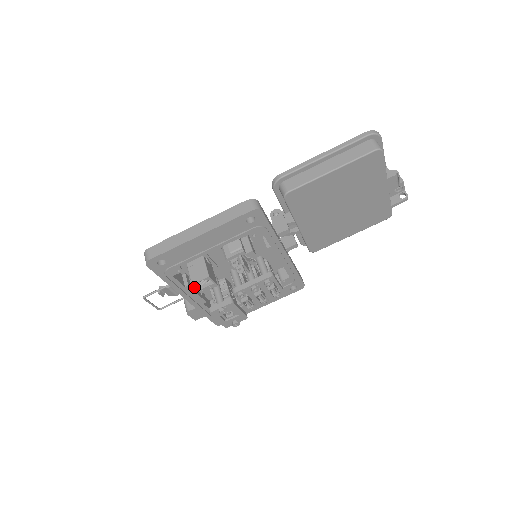
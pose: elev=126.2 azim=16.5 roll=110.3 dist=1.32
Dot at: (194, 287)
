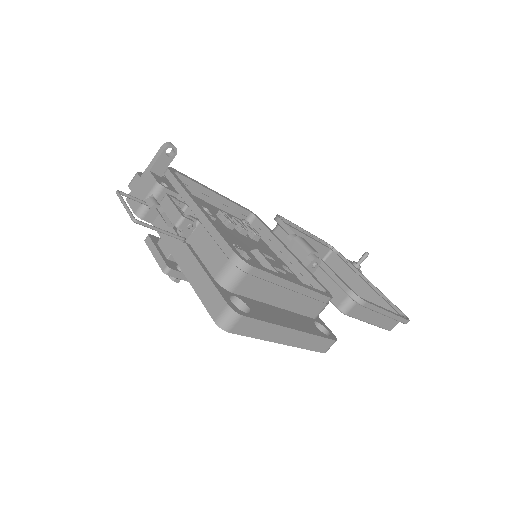
Dot at: occluded
